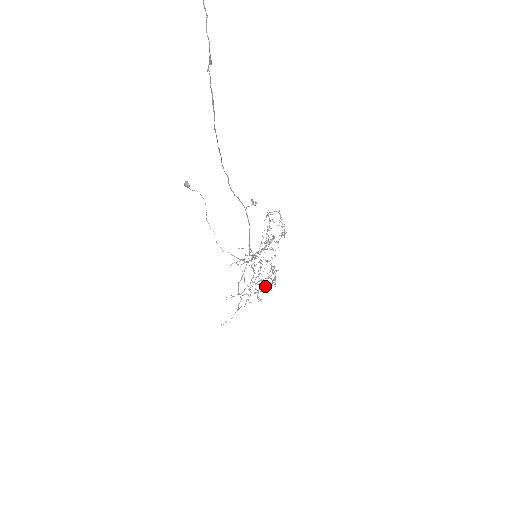
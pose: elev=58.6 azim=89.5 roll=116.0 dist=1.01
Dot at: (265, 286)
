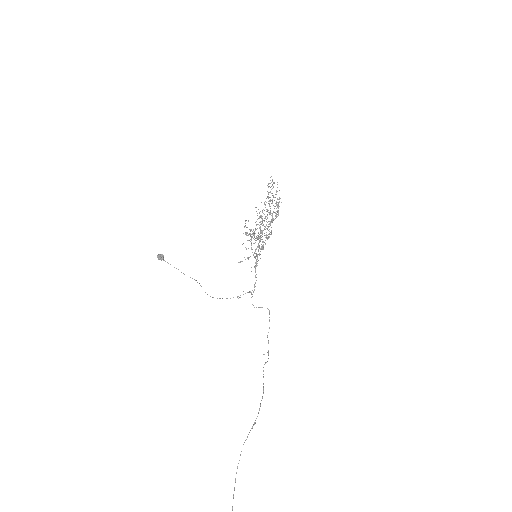
Dot at: (273, 212)
